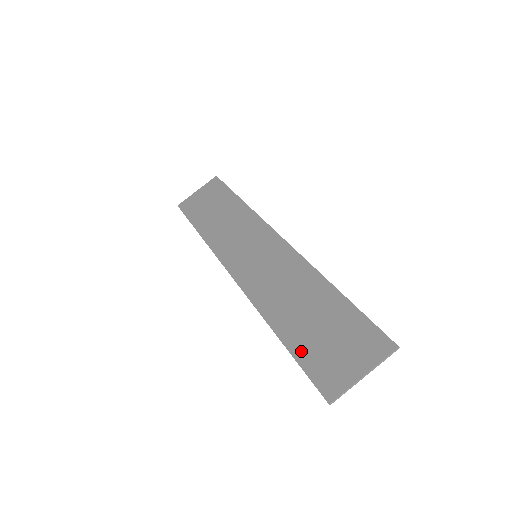
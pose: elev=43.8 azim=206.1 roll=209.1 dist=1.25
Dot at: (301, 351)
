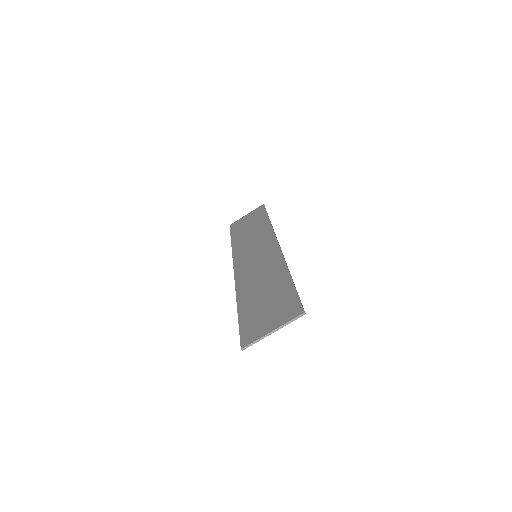
Dot at: (245, 316)
